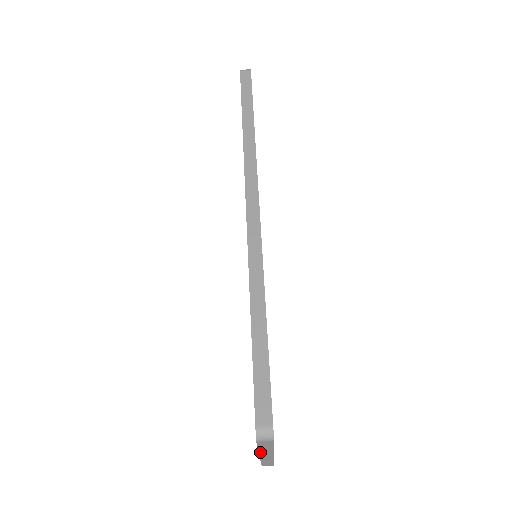
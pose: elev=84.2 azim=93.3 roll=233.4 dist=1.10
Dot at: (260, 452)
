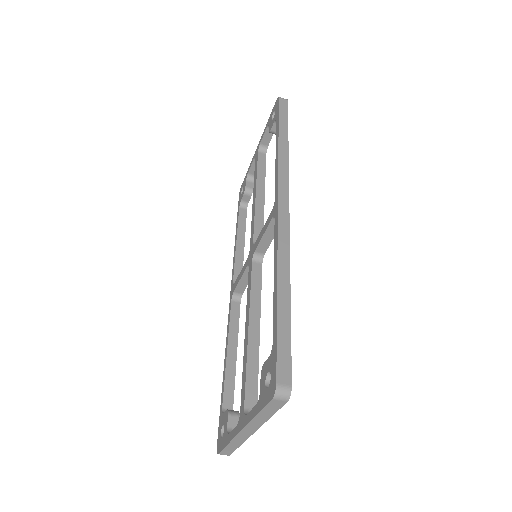
Dot at: (251, 422)
